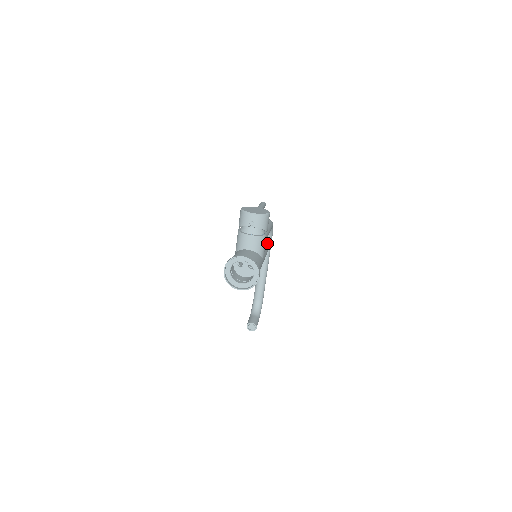
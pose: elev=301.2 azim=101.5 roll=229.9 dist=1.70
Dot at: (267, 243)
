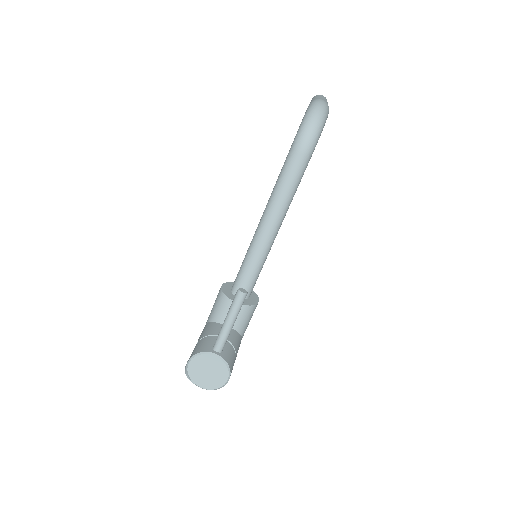
Dot at: occluded
